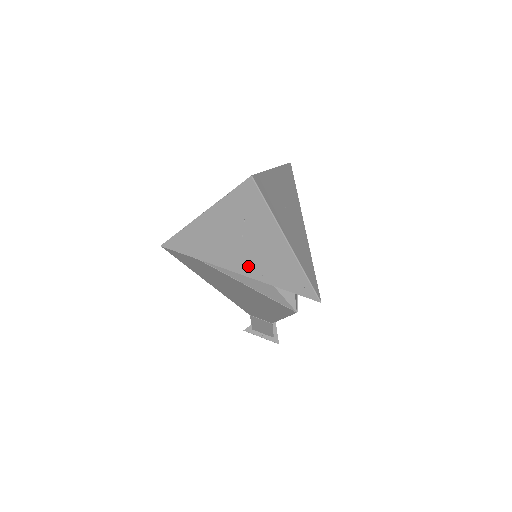
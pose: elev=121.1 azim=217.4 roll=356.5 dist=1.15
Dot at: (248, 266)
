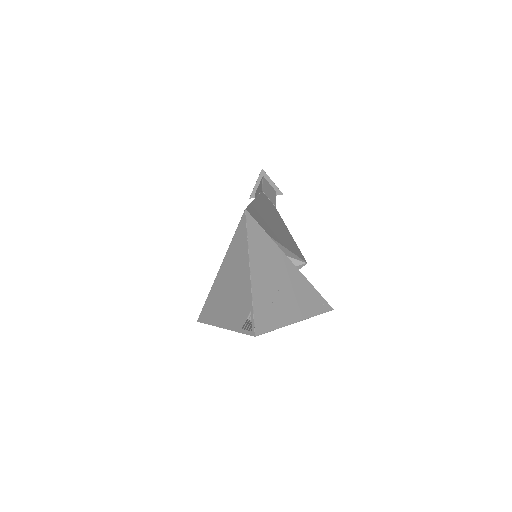
Dot at: occluded
